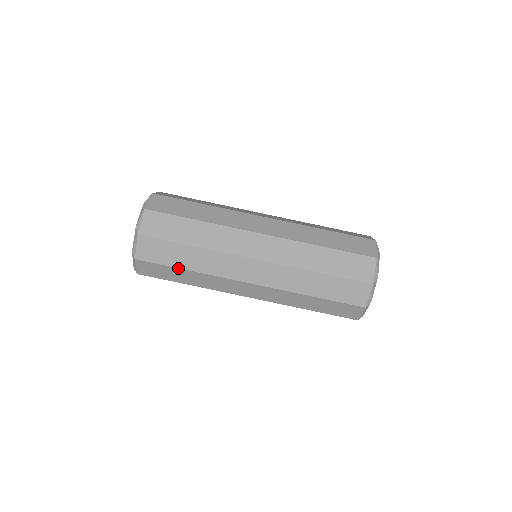
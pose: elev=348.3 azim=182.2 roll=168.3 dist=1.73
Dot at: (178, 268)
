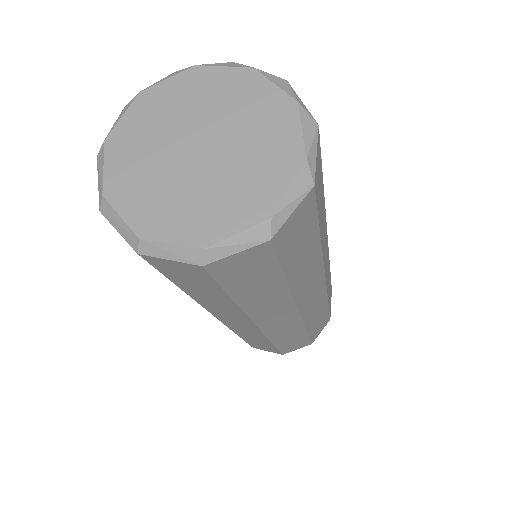
Dot at: (285, 276)
